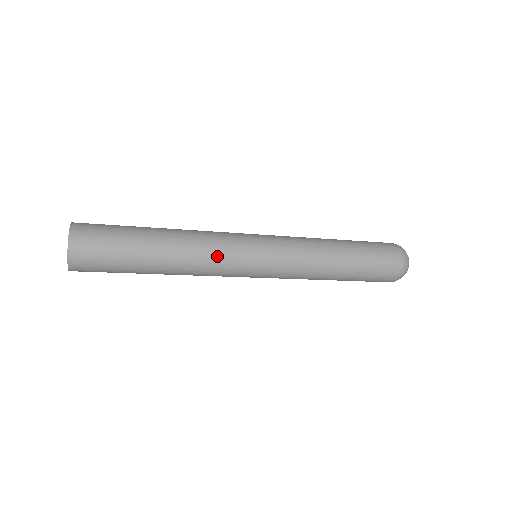
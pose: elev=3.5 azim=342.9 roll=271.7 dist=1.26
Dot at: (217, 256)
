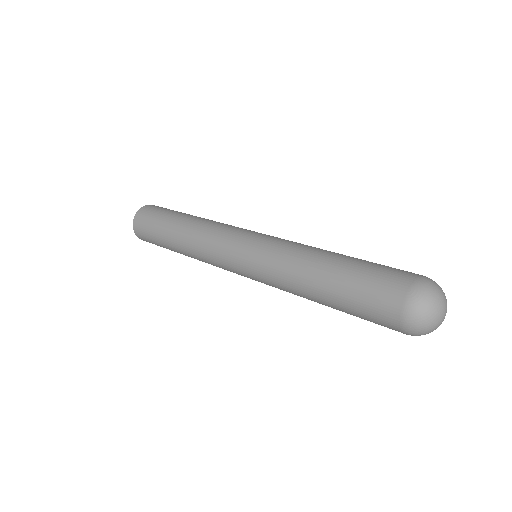
Dot at: (211, 236)
